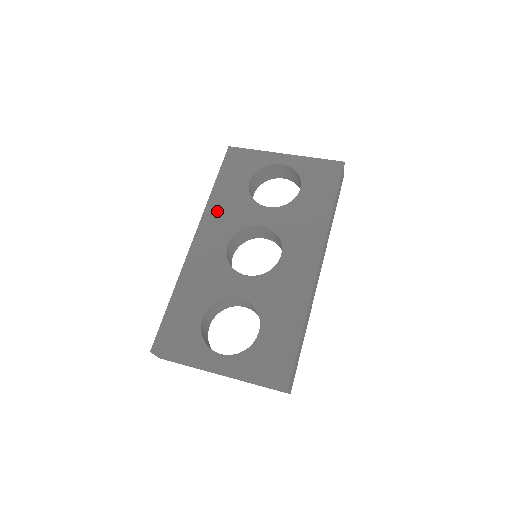
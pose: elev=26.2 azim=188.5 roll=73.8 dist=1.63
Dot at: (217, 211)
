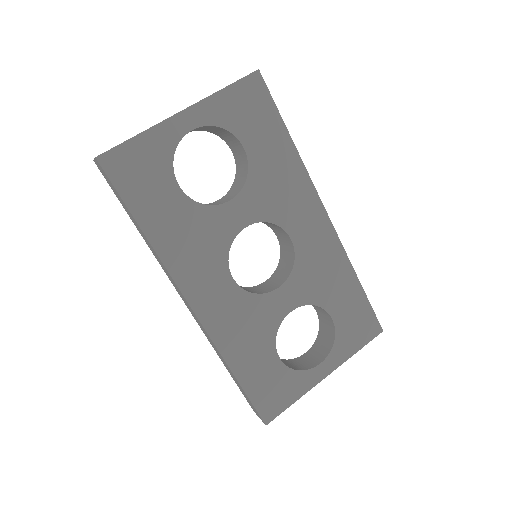
Dot at: (182, 255)
